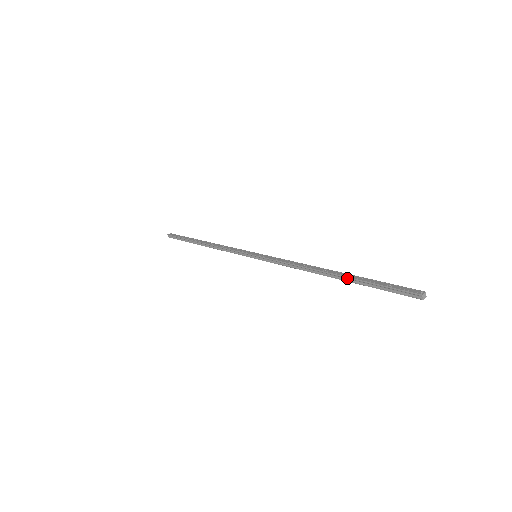
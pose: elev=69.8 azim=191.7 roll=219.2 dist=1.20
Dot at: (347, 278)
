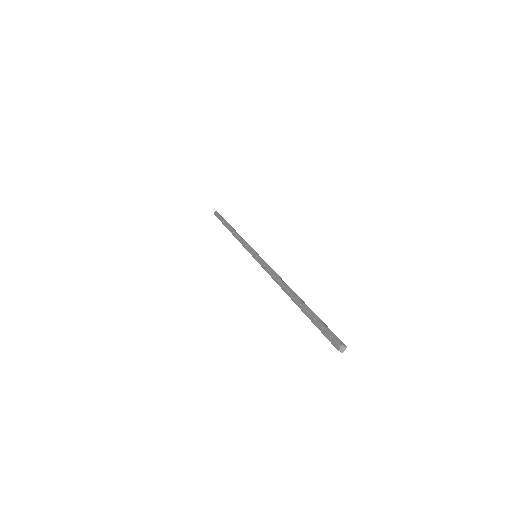
Dot at: occluded
